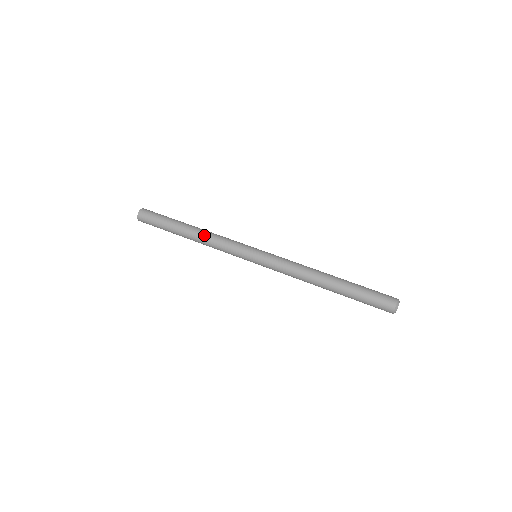
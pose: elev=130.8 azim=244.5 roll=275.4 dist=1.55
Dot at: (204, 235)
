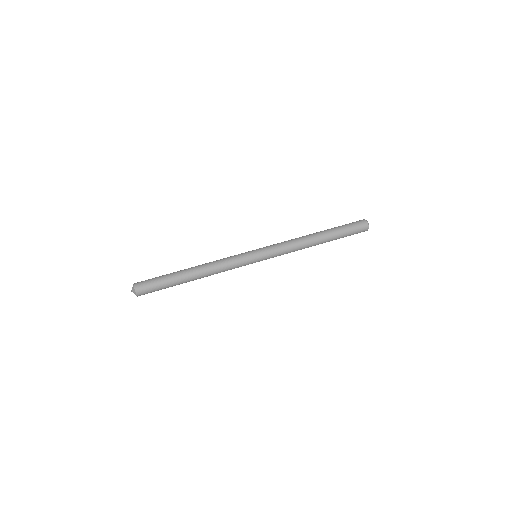
Dot at: (206, 263)
